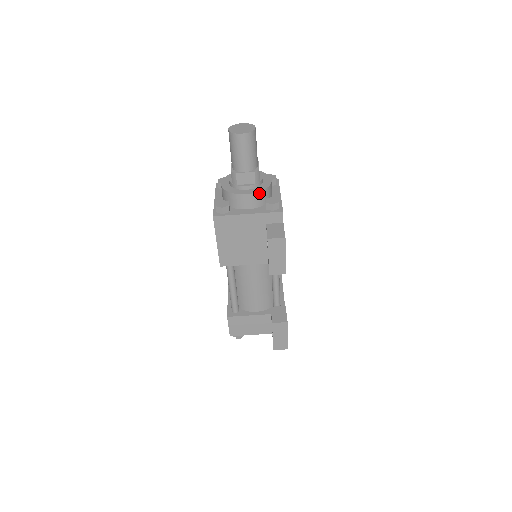
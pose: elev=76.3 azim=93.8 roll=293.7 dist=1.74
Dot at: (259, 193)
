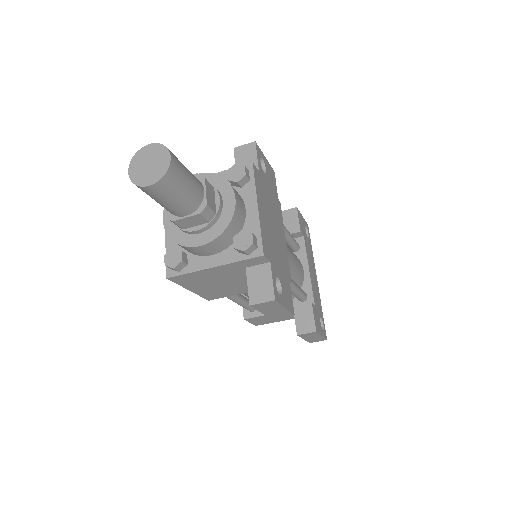
Dot at: (219, 237)
